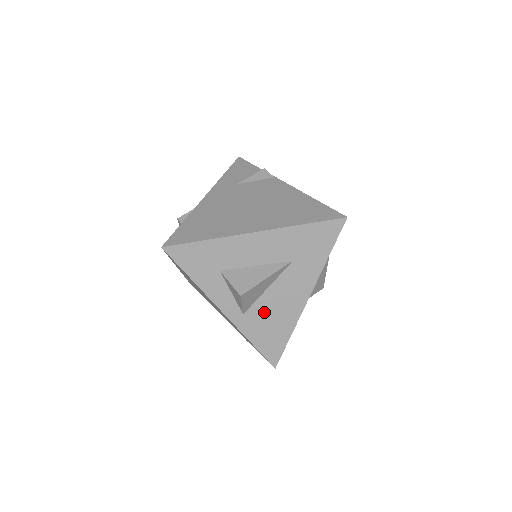
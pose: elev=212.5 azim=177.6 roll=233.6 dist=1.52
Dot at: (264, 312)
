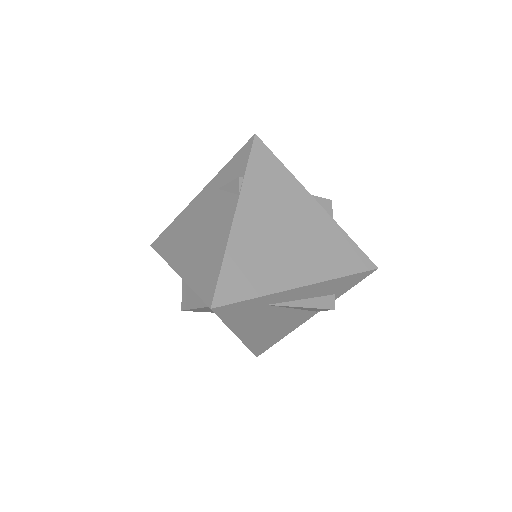
Dot at: occluded
